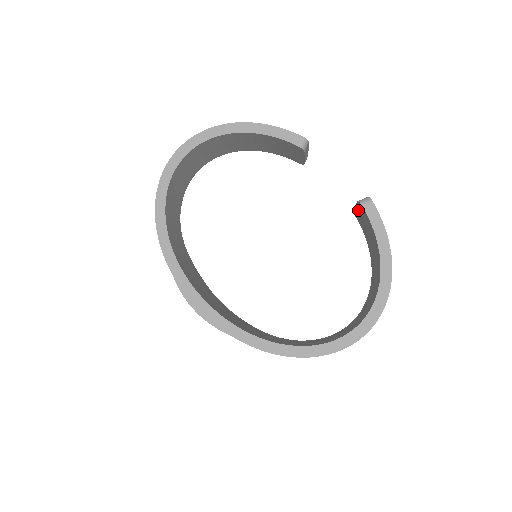
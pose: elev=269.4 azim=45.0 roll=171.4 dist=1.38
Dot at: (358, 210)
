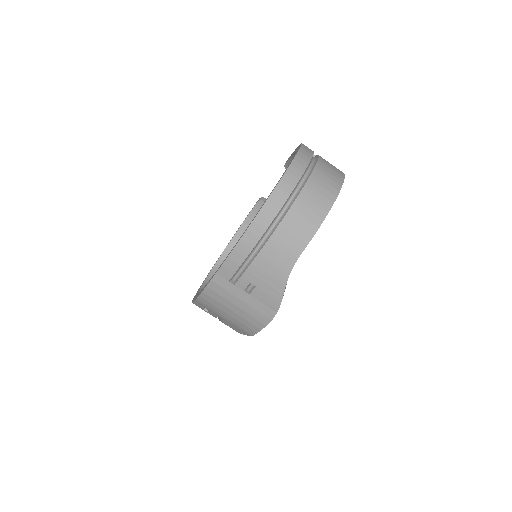
Dot at: occluded
